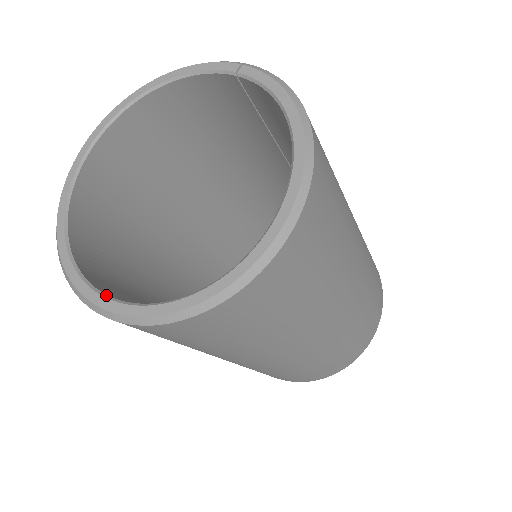
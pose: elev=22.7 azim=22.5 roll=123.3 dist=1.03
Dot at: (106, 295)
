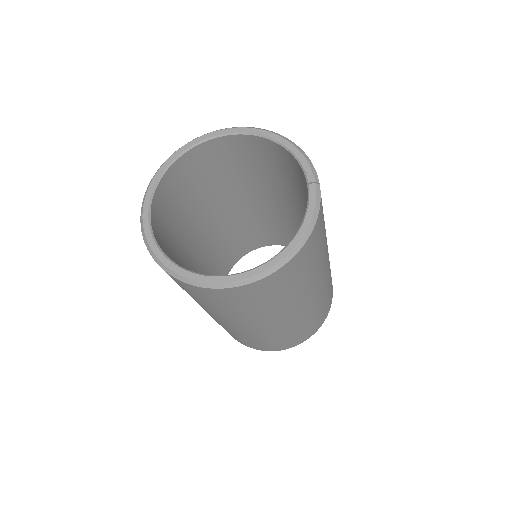
Dot at: (150, 222)
